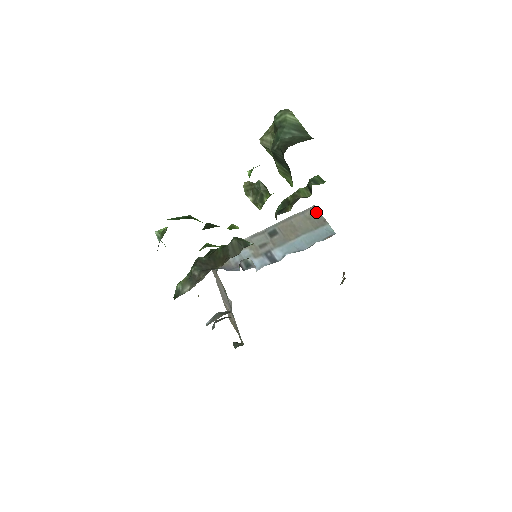
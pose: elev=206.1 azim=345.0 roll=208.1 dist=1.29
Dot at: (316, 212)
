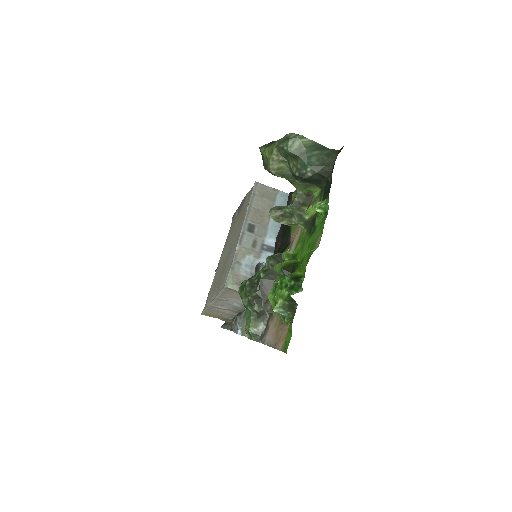
Dot at: (262, 187)
